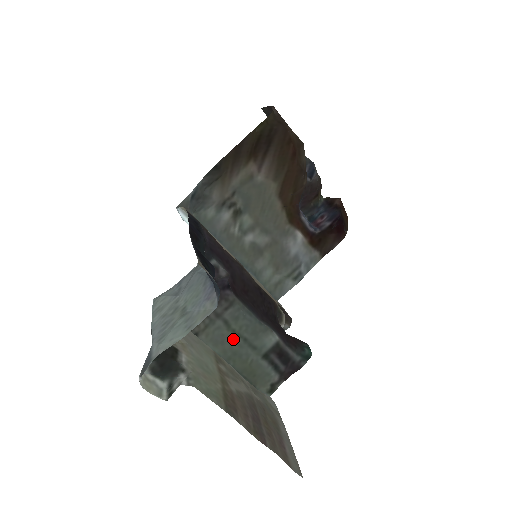
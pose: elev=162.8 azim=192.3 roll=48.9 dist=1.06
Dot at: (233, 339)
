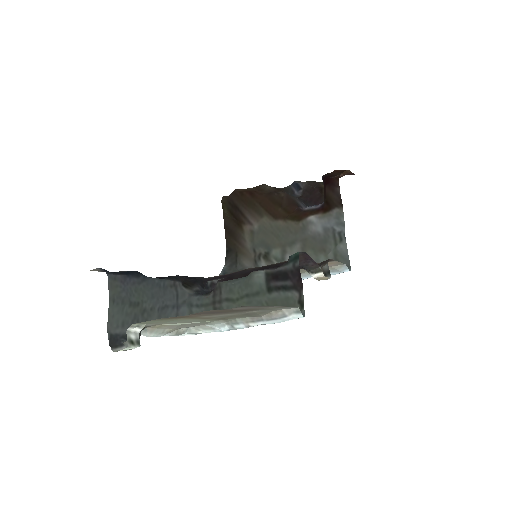
Dot at: (242, 304)
